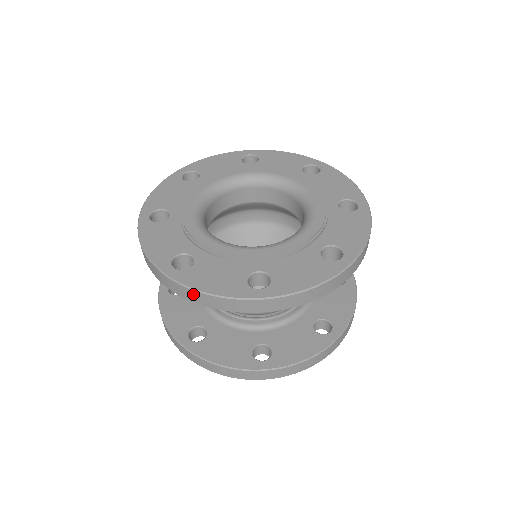
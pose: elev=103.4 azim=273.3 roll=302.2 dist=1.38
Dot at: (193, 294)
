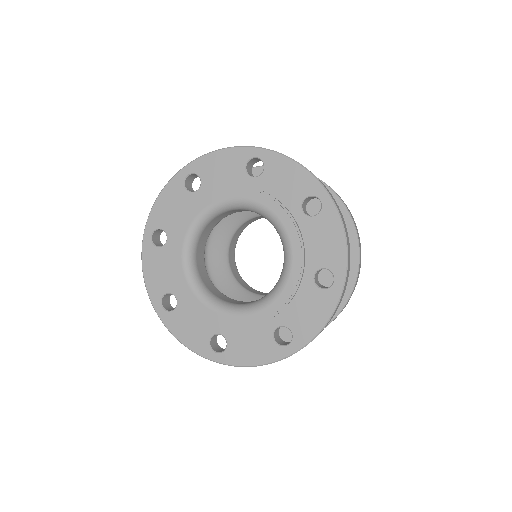
Dot at: (244, 366)
